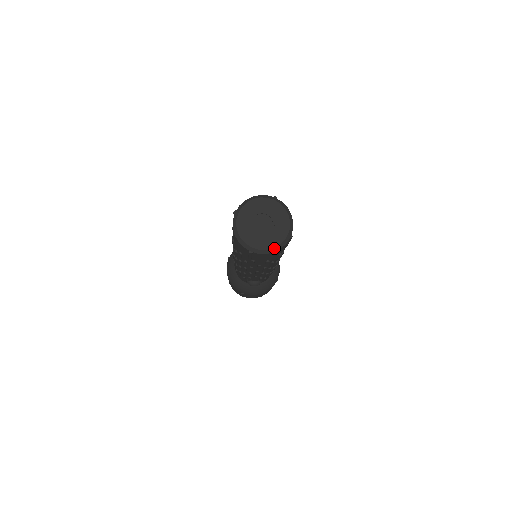
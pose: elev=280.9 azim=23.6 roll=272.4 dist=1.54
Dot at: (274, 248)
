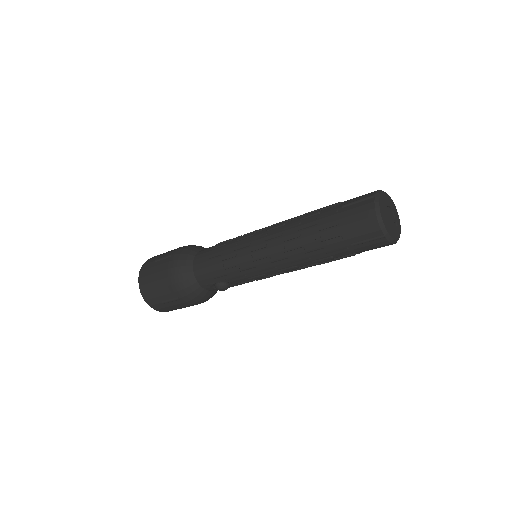
Dot at: (396, 240)
